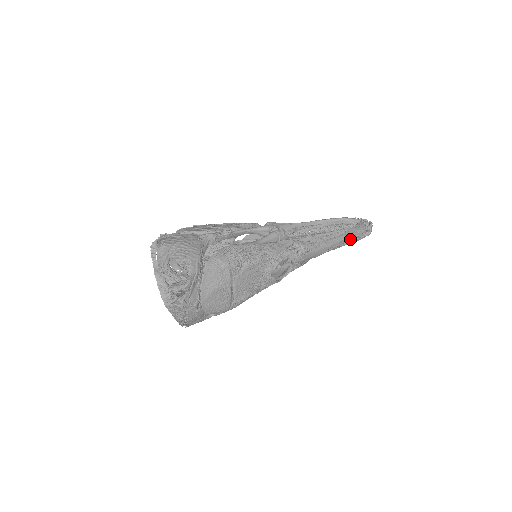
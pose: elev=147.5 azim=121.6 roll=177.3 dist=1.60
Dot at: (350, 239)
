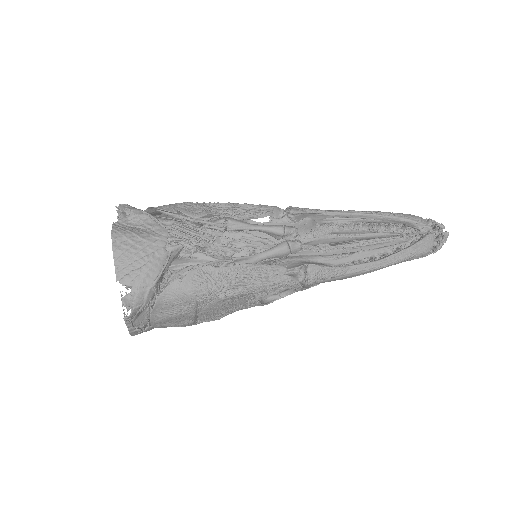
Dot at: (399, 262)
